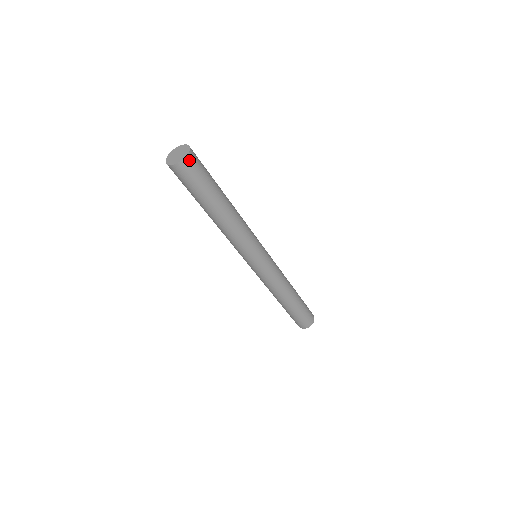
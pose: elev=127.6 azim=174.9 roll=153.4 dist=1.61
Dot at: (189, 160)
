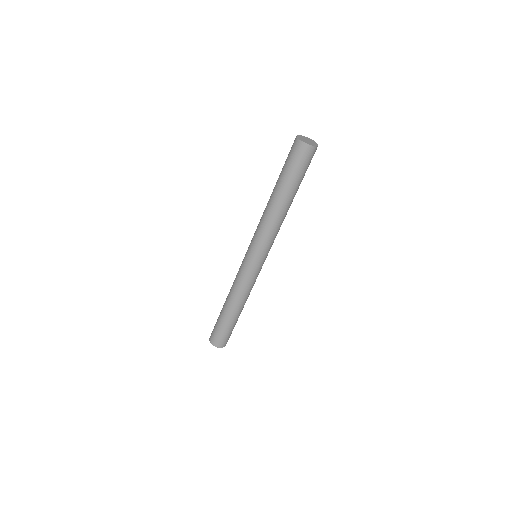
Dot at: occluded
